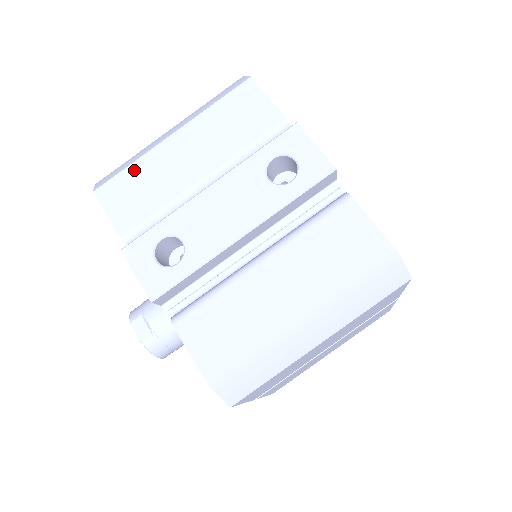
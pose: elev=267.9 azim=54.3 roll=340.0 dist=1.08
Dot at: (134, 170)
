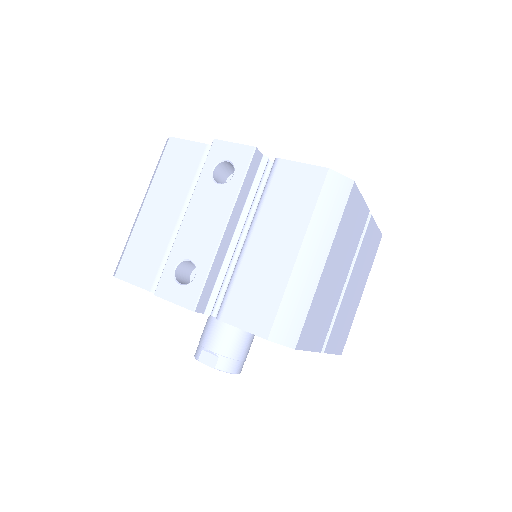
Dot at: (132, 244)
